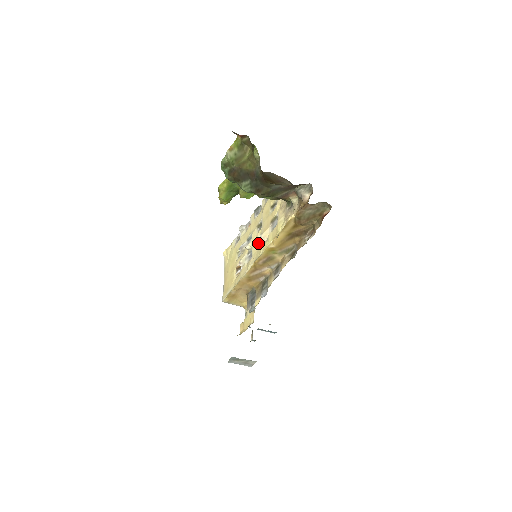
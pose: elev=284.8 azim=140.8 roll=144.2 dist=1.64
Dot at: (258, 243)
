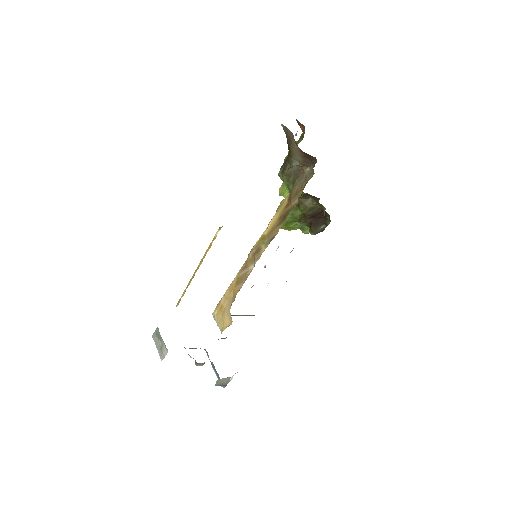
Dot at: occluded
